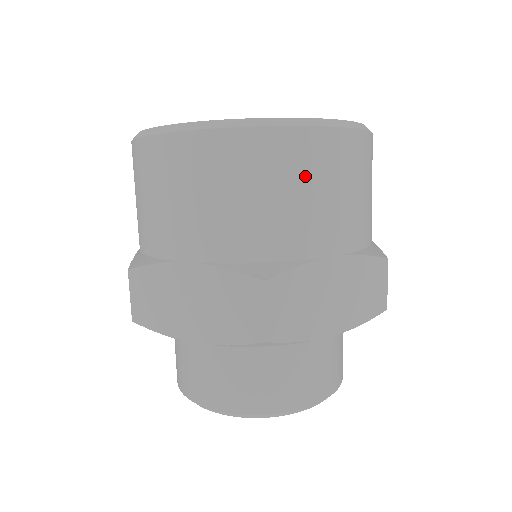
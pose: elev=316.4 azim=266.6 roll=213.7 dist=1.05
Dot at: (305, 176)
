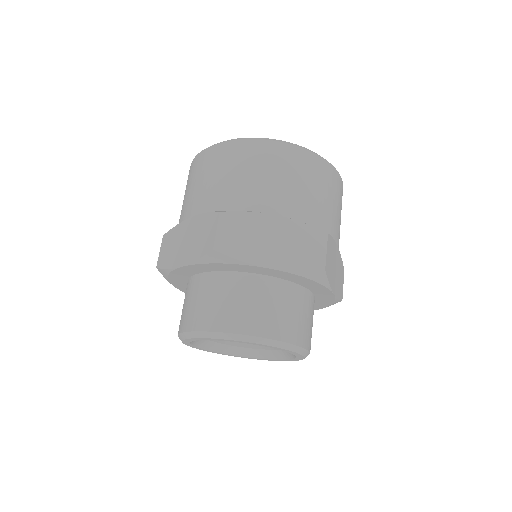
Dot at: (262, 165)
